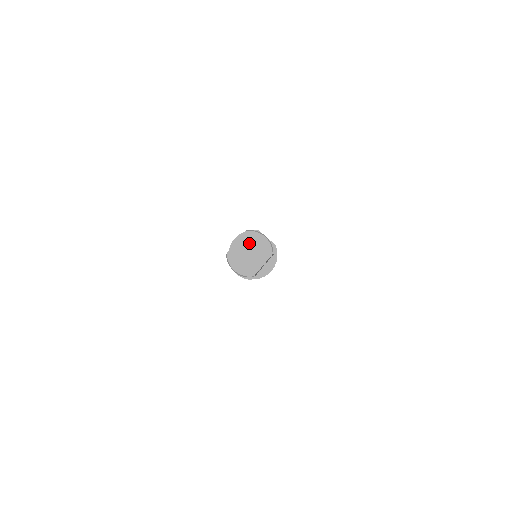
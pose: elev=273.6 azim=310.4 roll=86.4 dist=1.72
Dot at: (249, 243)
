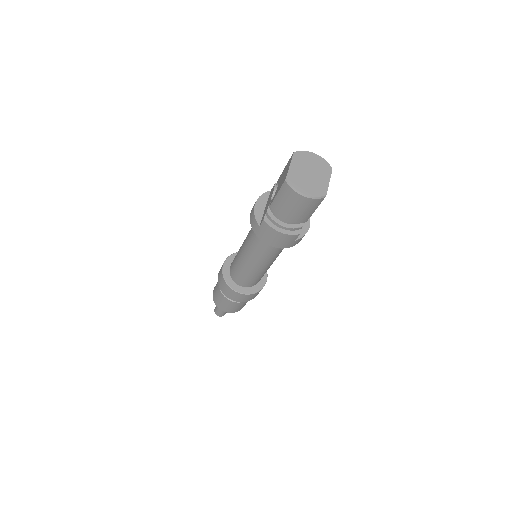
Dot at: (303, 163)
